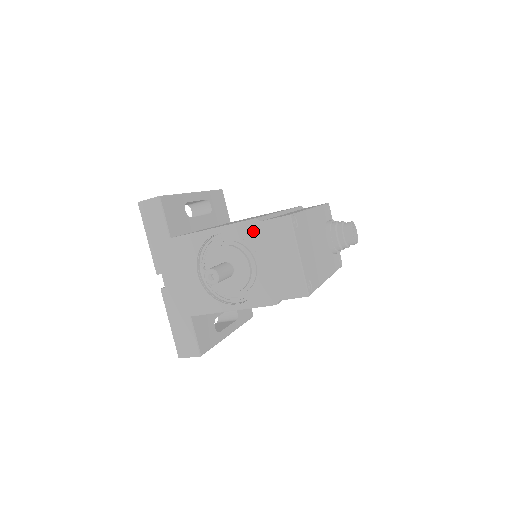
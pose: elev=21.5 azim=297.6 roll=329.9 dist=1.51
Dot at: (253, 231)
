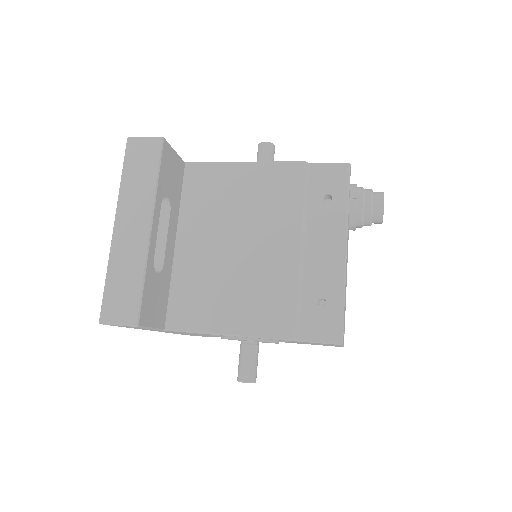
Dot at: occluded
